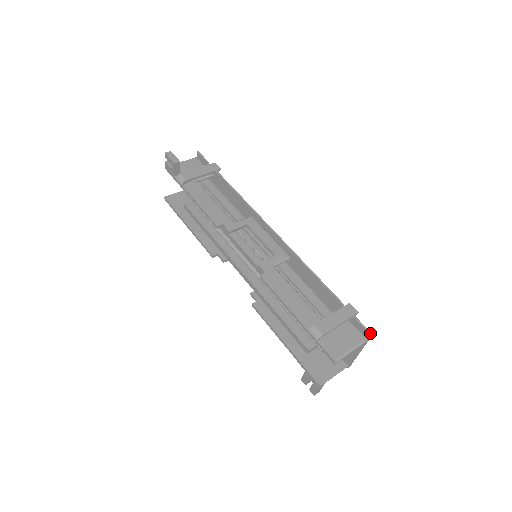
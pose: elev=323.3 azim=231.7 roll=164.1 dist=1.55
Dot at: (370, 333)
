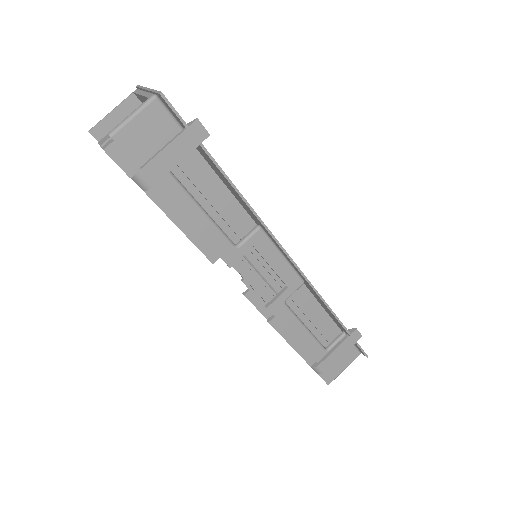
Dot at: (366, 356)
